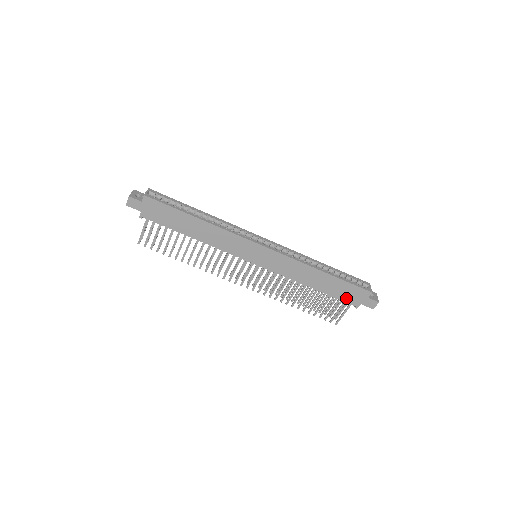
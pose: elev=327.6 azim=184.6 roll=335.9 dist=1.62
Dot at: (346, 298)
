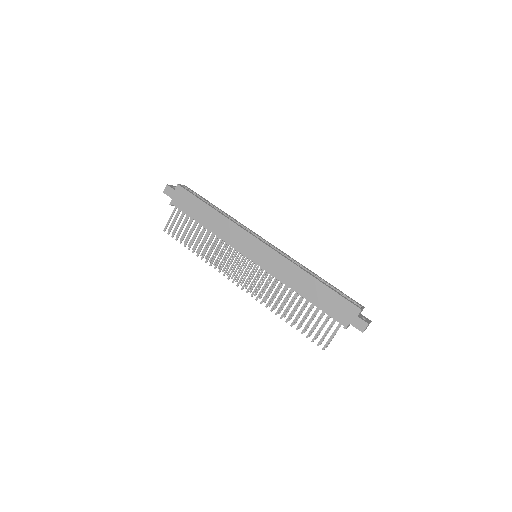
Dot at: (334, 313)
